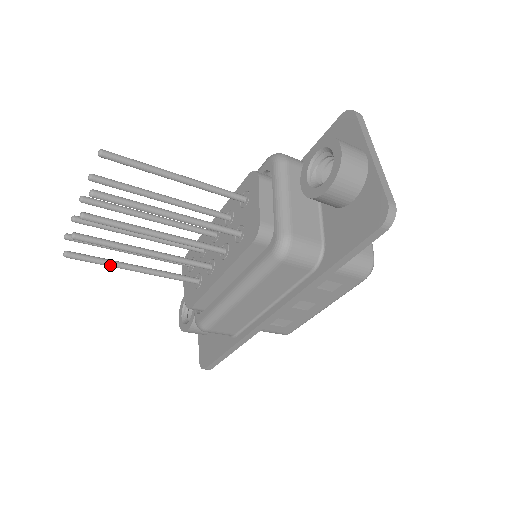
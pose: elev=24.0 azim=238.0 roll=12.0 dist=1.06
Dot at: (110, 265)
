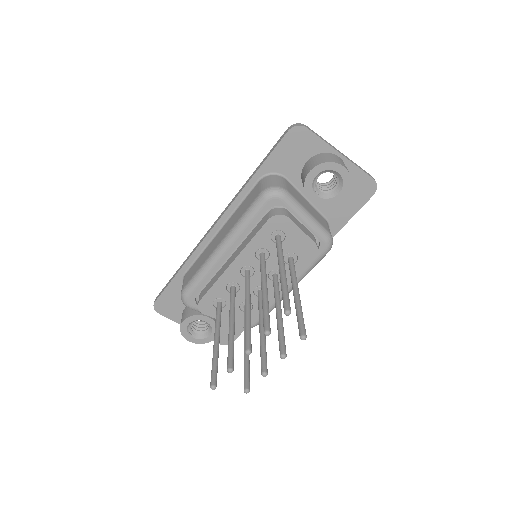
Dot at: (249, 362)
